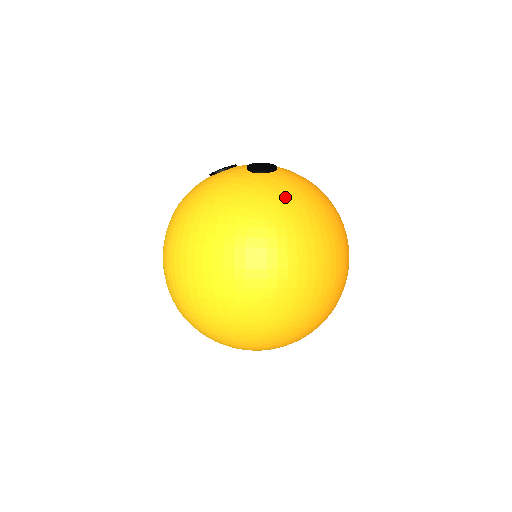
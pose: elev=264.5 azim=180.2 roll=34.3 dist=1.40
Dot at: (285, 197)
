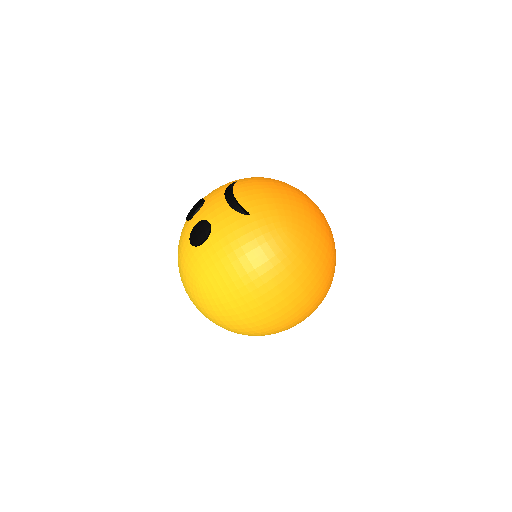
Dot at: (206, 280)
